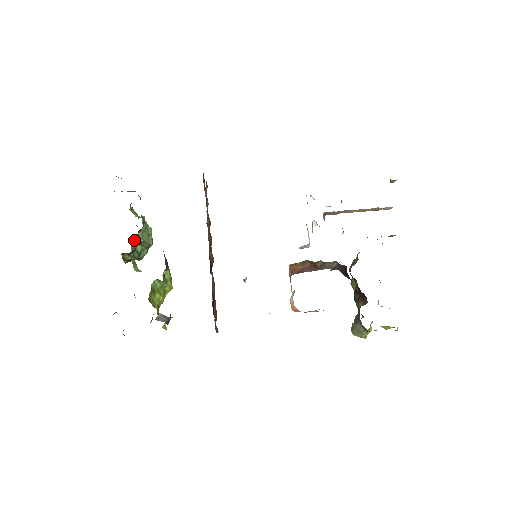
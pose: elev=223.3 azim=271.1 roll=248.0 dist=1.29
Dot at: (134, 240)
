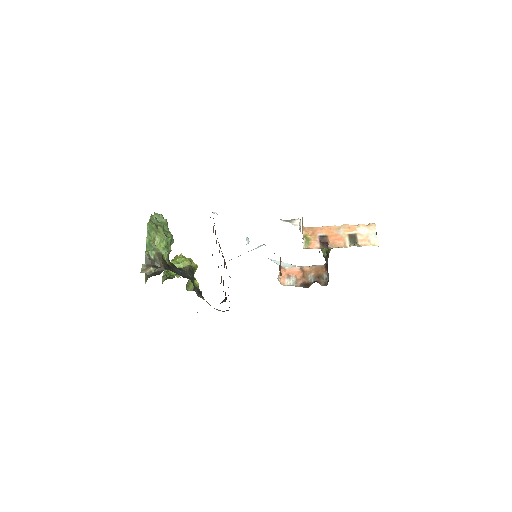
Dot at: occluded
